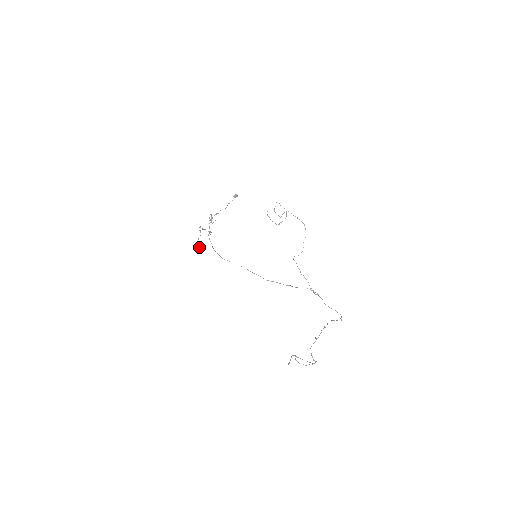
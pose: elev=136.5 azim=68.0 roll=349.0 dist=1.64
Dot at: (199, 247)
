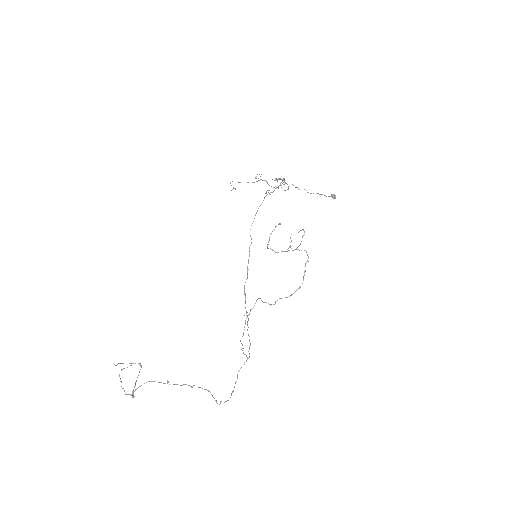
Dot at: occluded
